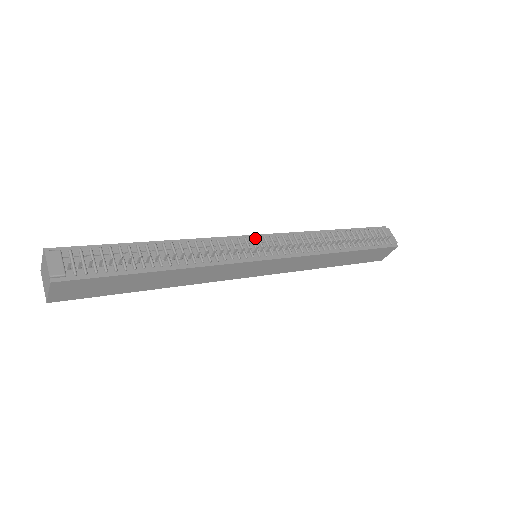
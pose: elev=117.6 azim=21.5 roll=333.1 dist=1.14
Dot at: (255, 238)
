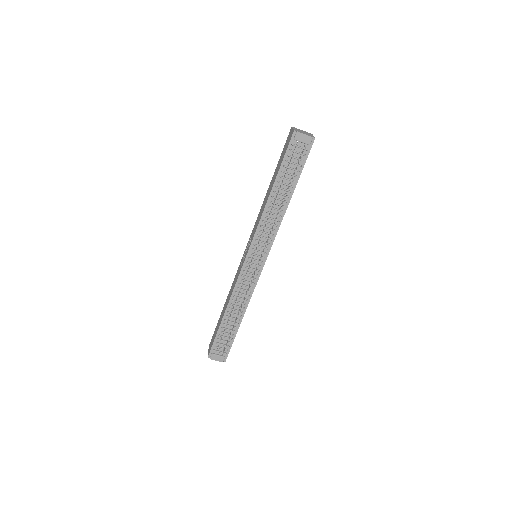
Dot at: (248, 259)
